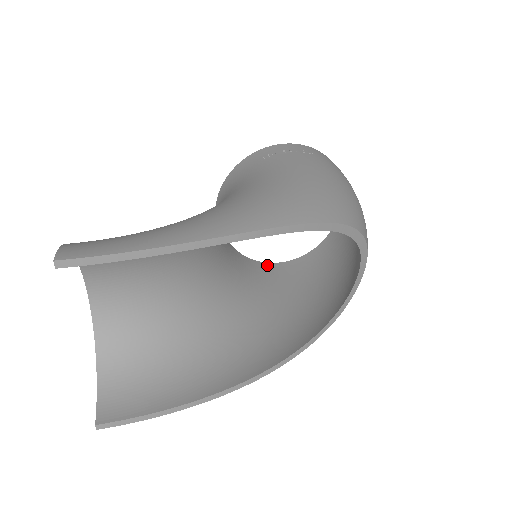
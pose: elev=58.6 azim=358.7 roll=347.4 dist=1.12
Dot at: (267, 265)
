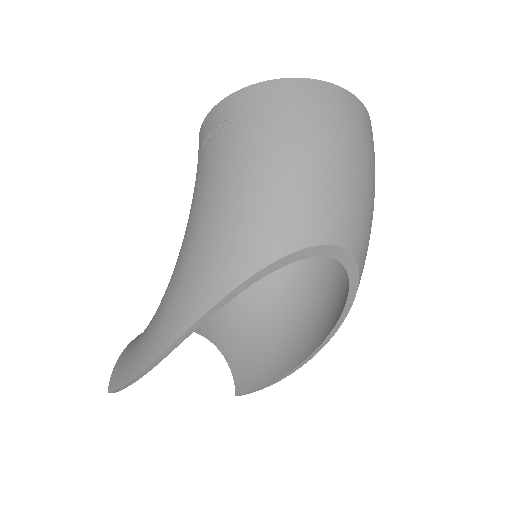
Dot at: occluded
